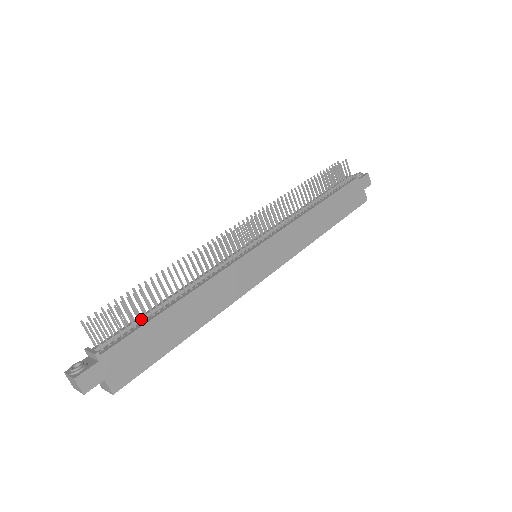
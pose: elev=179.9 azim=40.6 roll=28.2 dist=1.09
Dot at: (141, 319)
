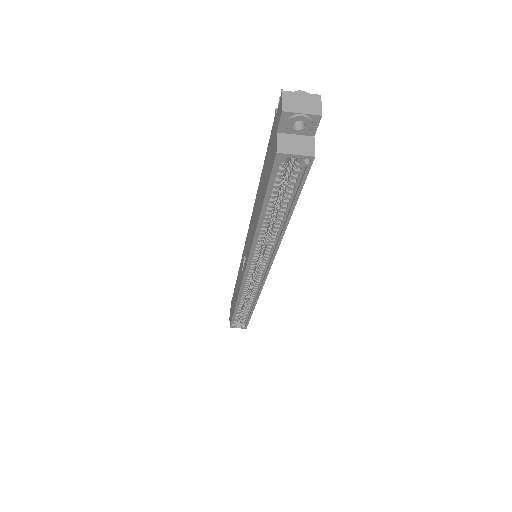
Dot at: occluded
